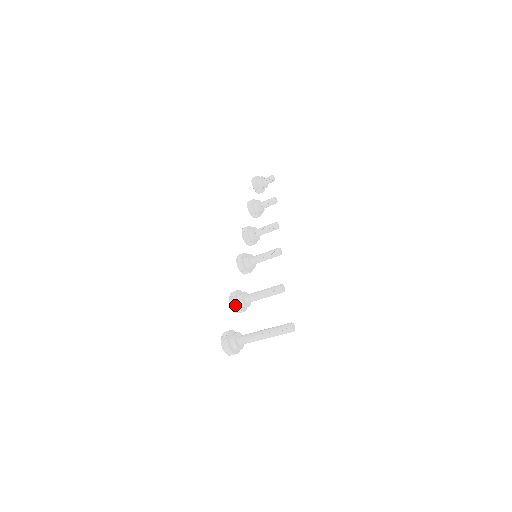
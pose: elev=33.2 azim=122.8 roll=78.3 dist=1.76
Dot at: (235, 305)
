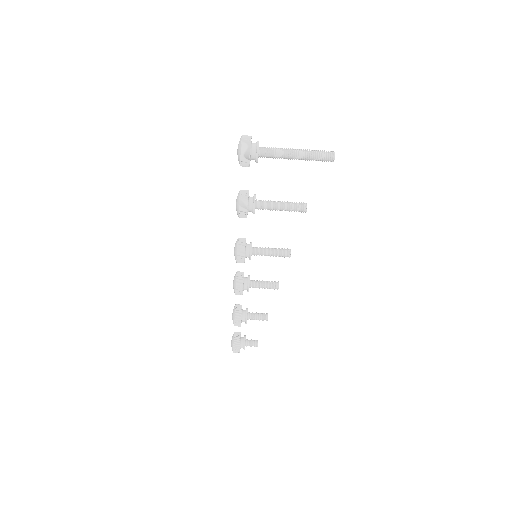
Dot at: (247, 190)
